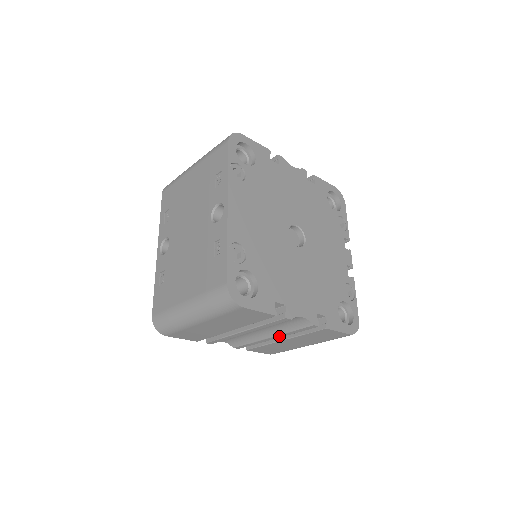
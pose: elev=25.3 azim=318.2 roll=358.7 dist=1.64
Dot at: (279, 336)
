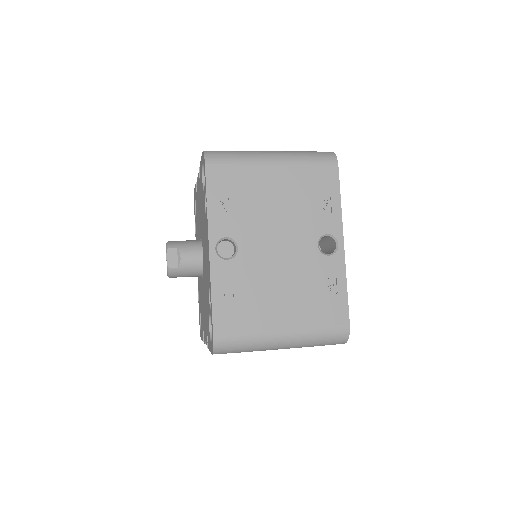
Dot at: occluded
